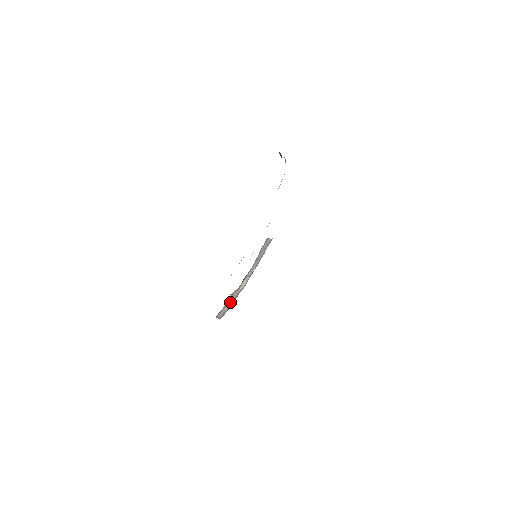
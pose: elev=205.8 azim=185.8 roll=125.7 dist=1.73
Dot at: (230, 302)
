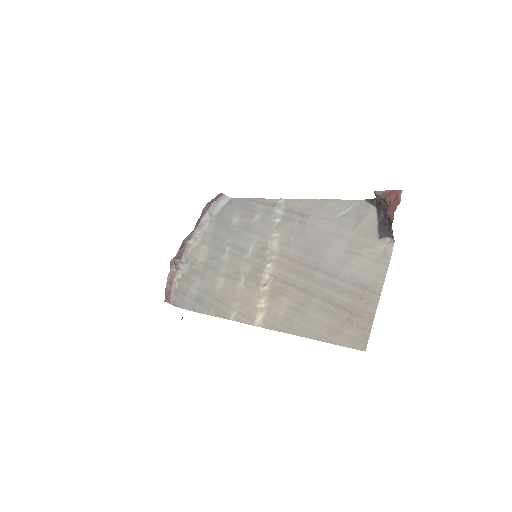
Dot at: (175, 276)
